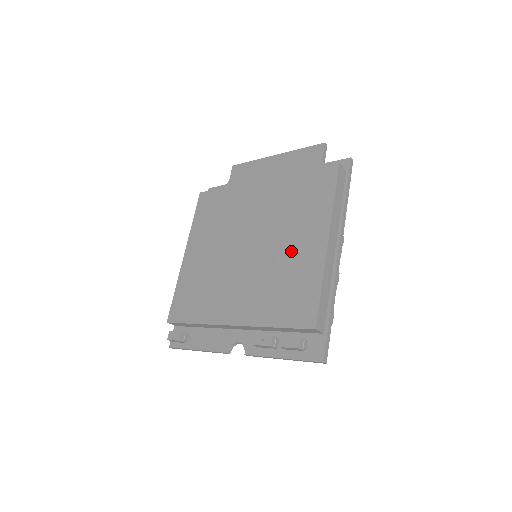
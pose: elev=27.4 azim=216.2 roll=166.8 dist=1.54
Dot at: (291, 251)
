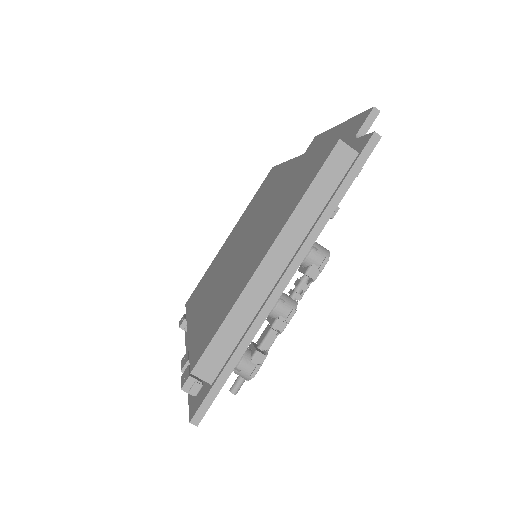
Dot at: (247, 259)
